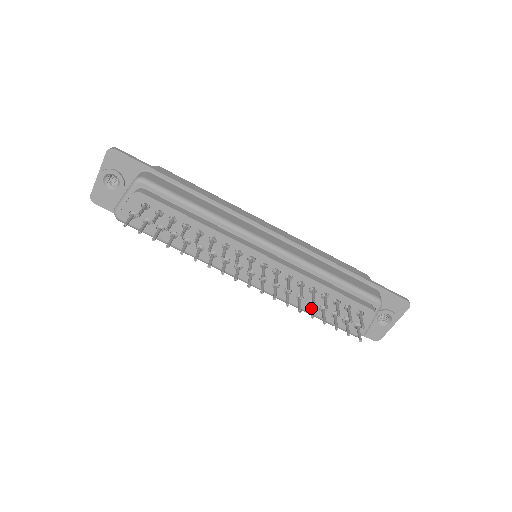
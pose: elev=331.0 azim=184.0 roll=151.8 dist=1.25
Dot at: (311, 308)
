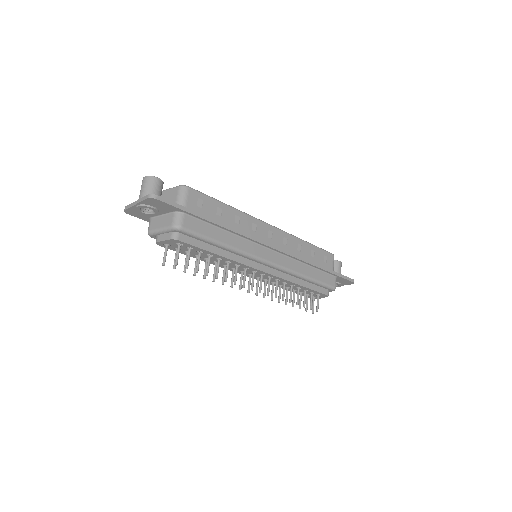
Dot at: (287, 295)
